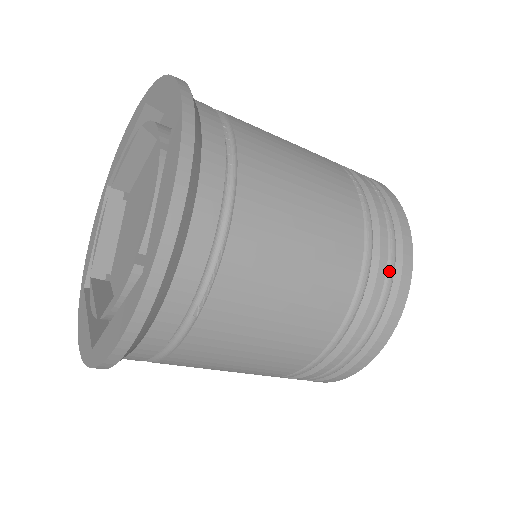
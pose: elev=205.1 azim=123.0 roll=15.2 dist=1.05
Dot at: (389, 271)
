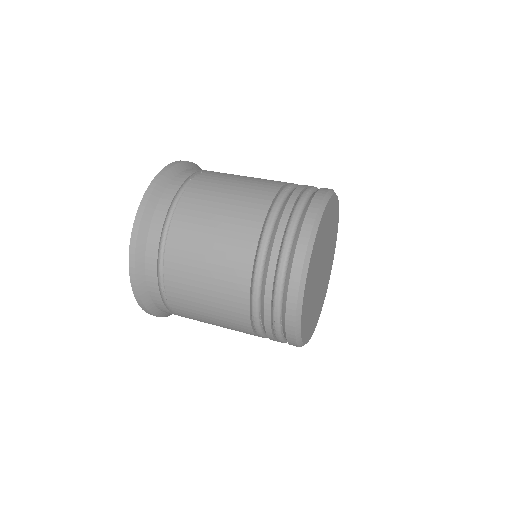
Dot at: occluded
